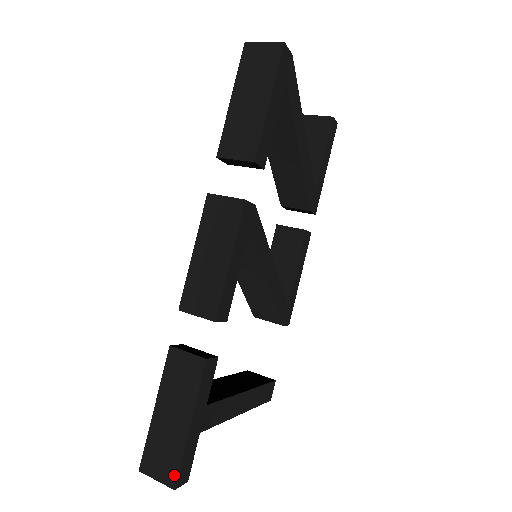
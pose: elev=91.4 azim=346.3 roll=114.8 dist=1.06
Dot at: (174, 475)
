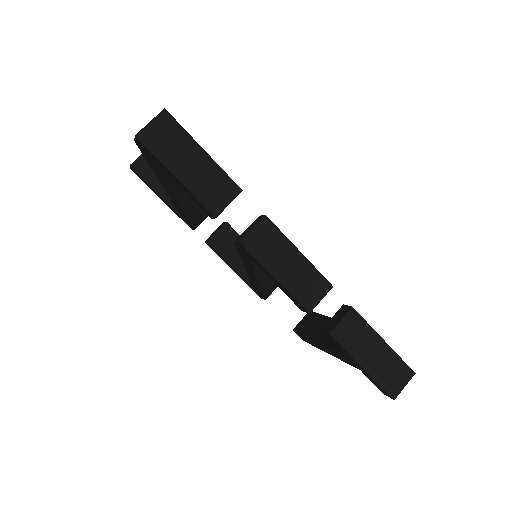
Dot at: (408, 370)
